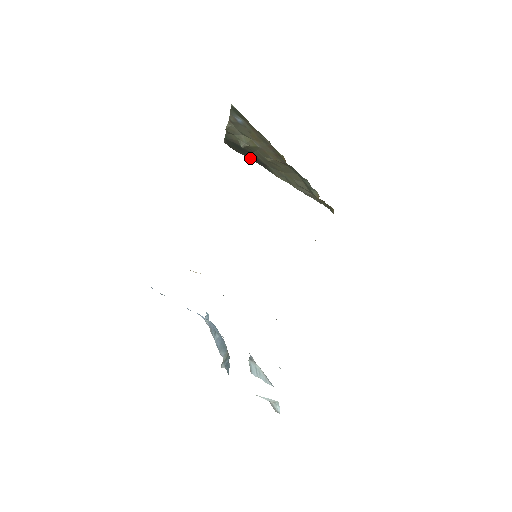
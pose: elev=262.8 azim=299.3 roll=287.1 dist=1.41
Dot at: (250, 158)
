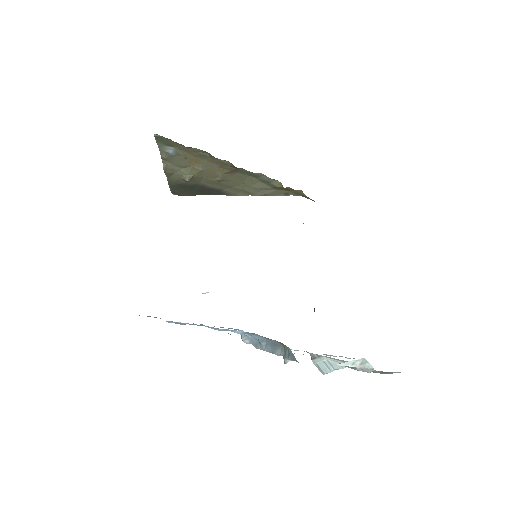
Dot at: (202, 194)
